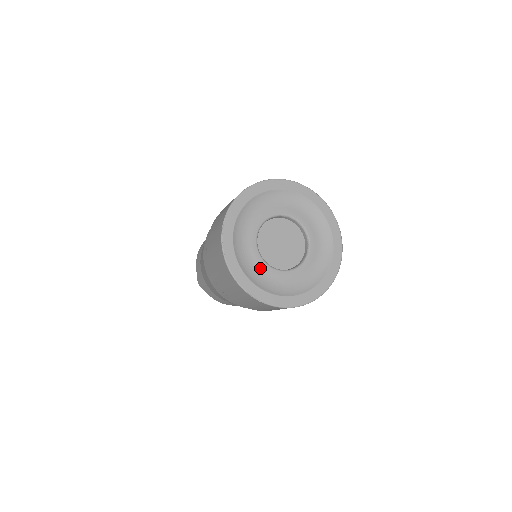
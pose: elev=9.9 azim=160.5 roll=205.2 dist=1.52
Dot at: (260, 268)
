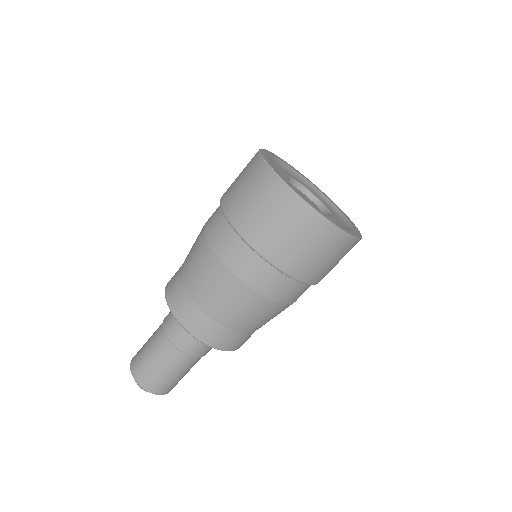
Dot at: occluded
